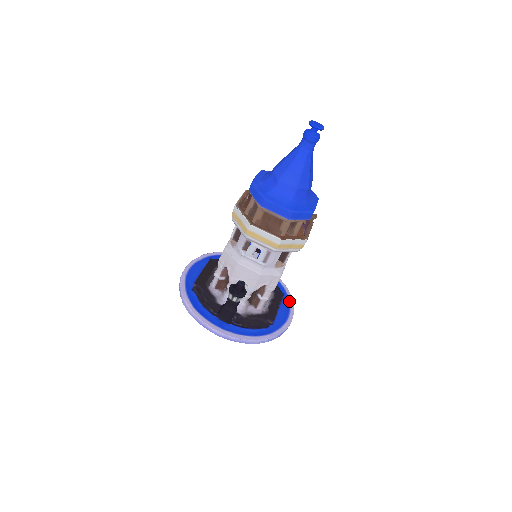
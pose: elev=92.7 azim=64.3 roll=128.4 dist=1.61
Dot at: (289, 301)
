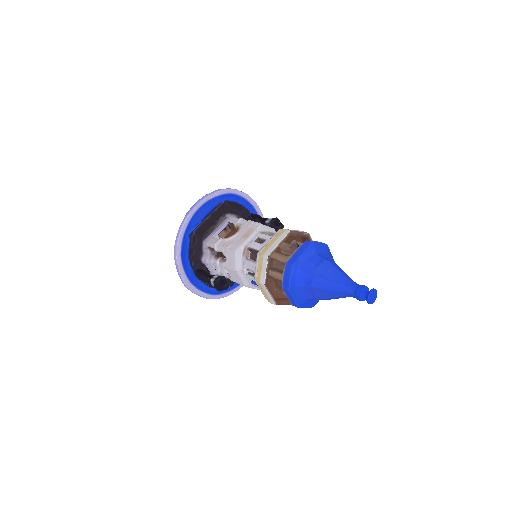
Dot at: occluded
